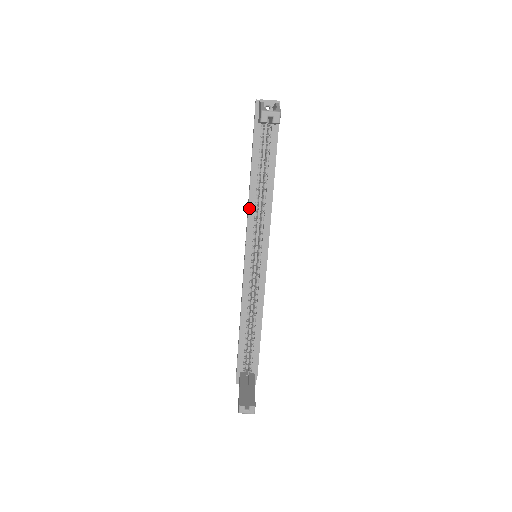
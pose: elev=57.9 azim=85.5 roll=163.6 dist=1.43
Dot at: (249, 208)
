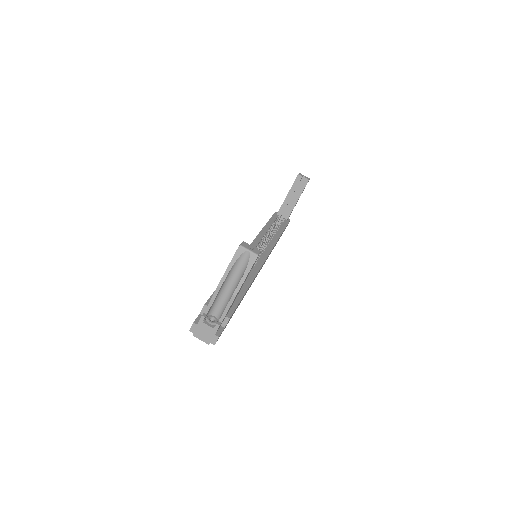
Dot at: (261, 232)
